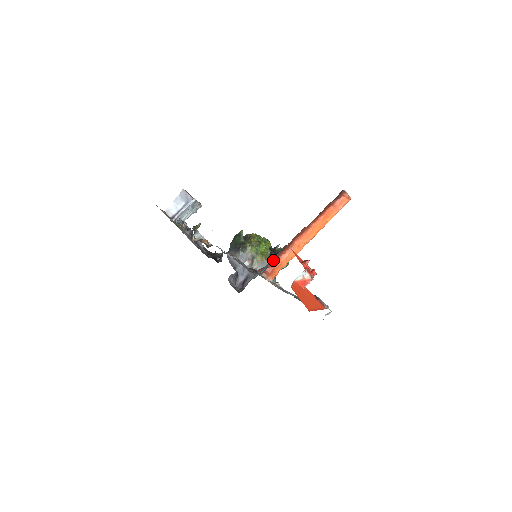
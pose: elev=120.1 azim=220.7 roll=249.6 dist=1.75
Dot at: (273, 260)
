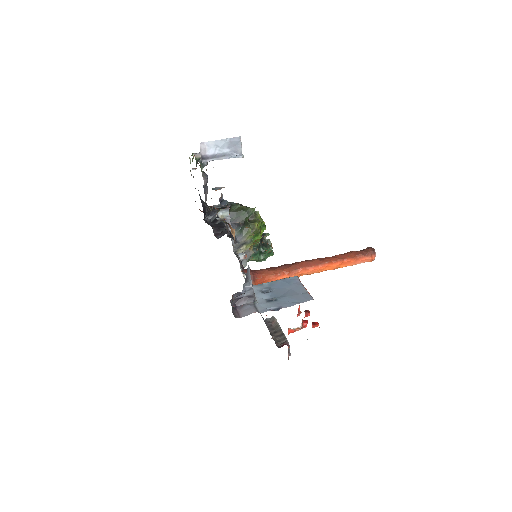
Dot at: (289, 305)
